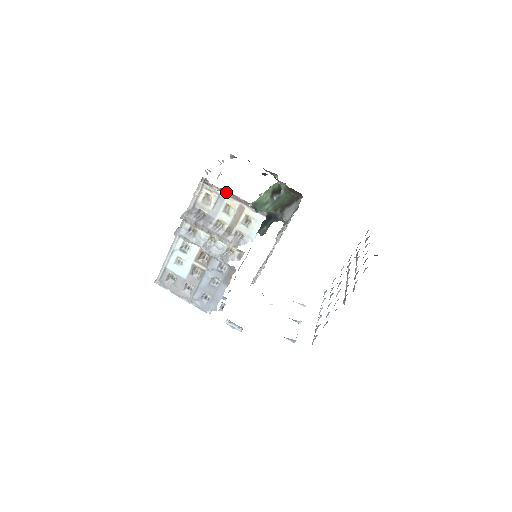
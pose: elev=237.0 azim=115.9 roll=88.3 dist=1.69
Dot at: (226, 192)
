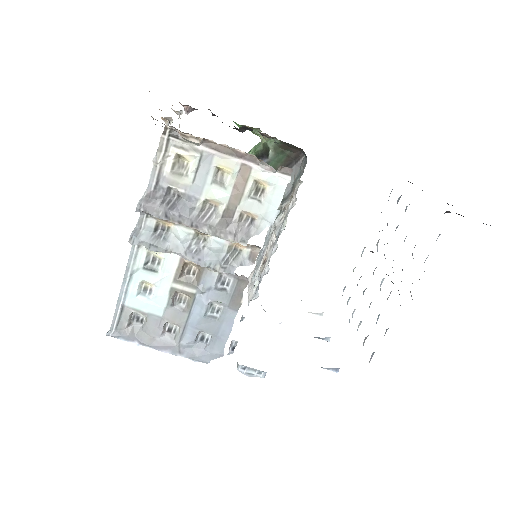
Dot at: (213, 145)
